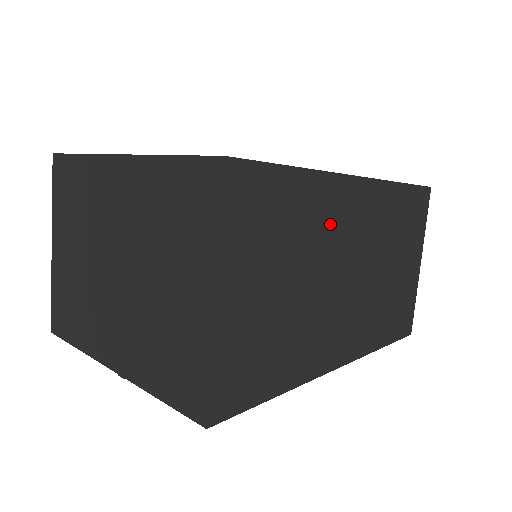
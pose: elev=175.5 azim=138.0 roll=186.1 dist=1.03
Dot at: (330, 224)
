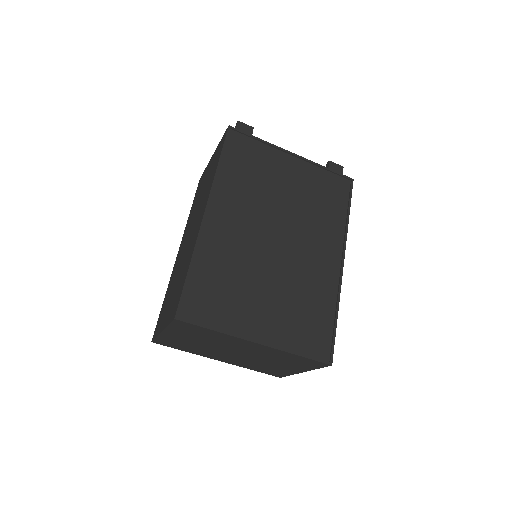
Dot at: occluded
